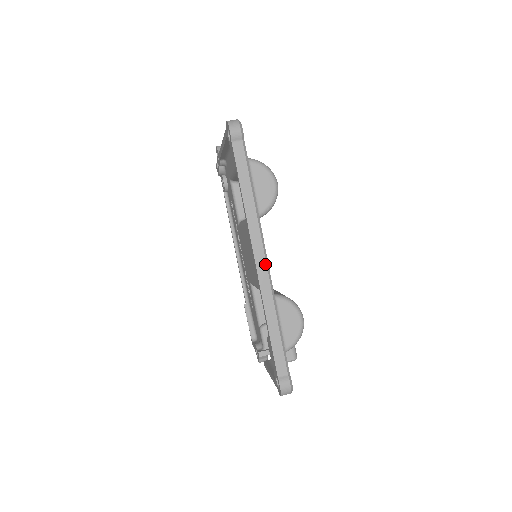
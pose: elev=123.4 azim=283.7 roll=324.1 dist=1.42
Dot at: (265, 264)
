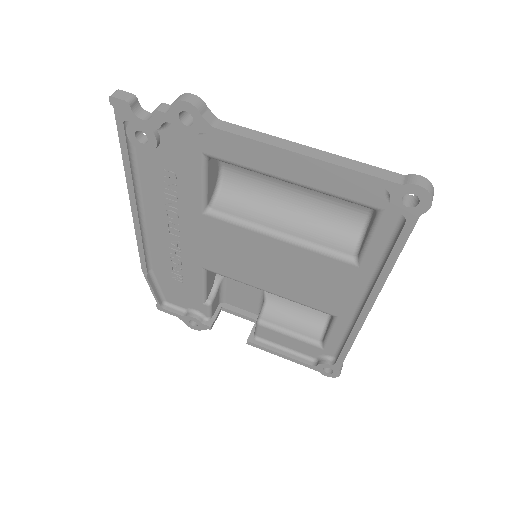
Dot at: occluded
